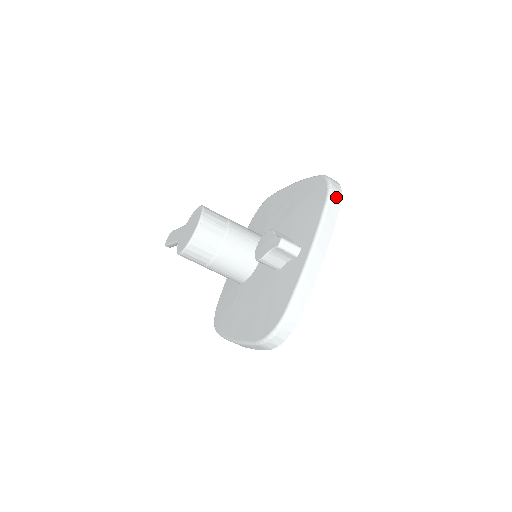
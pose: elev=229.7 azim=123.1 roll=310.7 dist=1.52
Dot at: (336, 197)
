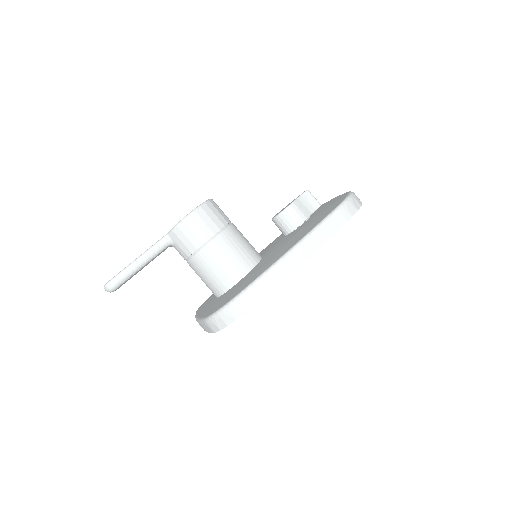
Dot at: occluded
